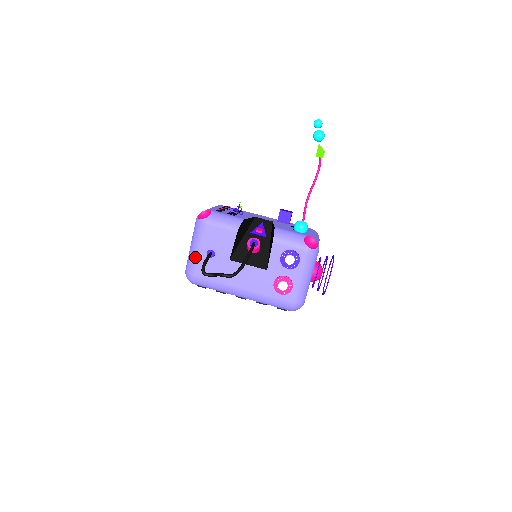
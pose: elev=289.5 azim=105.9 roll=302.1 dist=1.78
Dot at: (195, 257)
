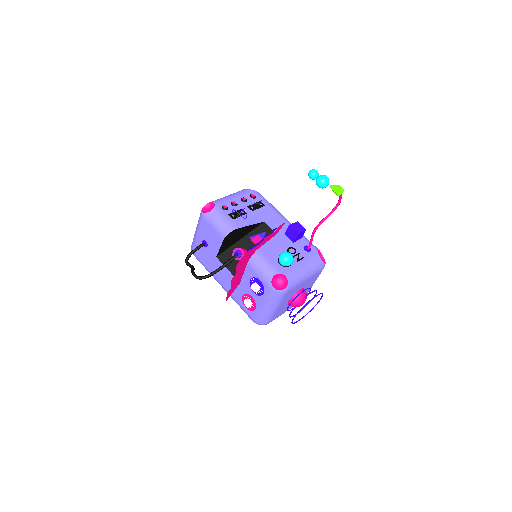
Dot at: (195, 239)
